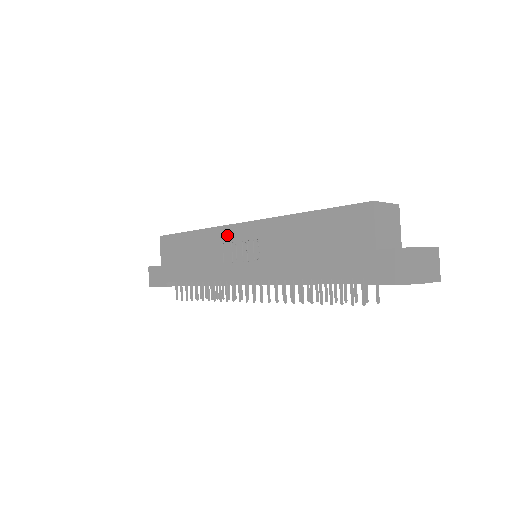
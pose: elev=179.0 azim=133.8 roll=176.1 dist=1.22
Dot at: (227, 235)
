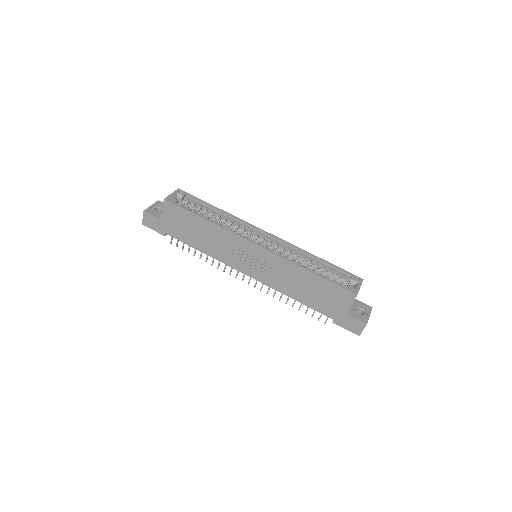
Dot at: (241, 244)
